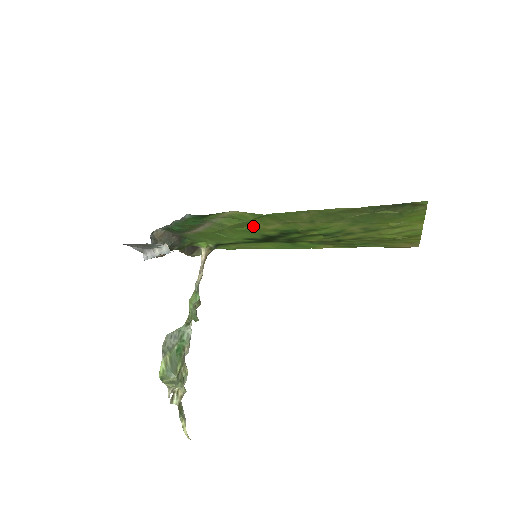
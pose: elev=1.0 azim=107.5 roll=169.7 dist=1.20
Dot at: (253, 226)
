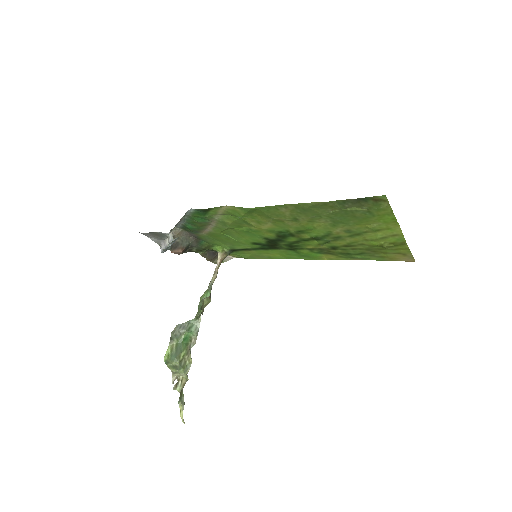
Dot at: (250, 225)
